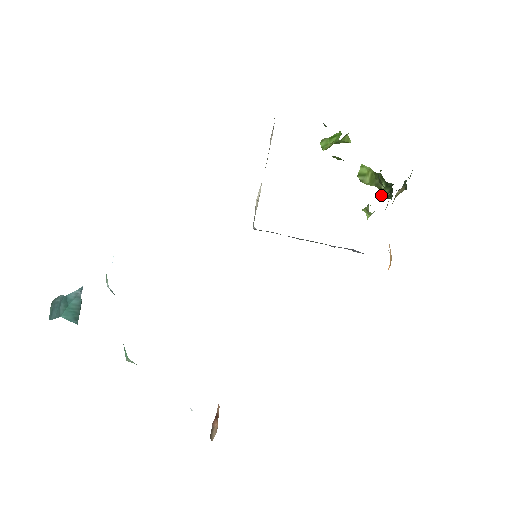
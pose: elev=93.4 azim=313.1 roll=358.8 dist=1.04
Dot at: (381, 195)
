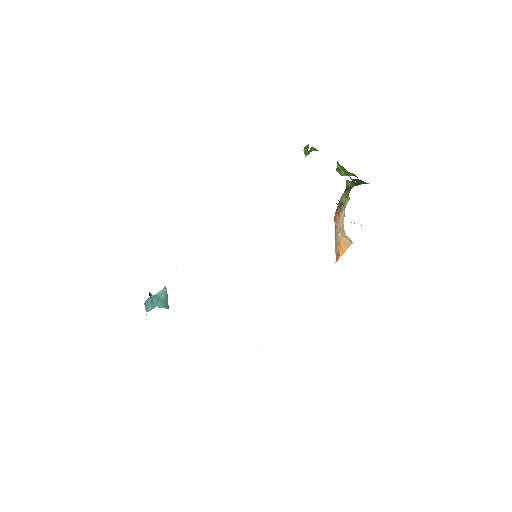
Dot at: occluded
